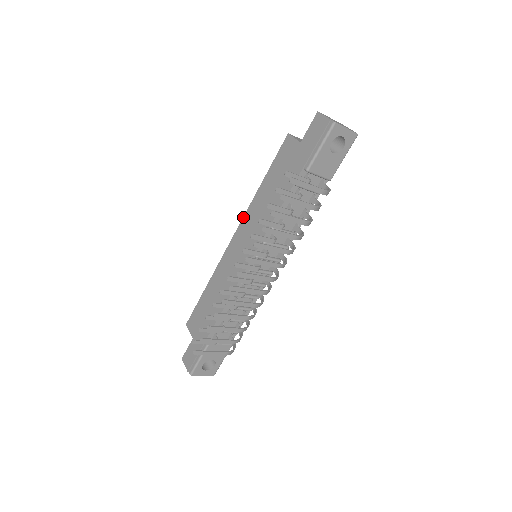
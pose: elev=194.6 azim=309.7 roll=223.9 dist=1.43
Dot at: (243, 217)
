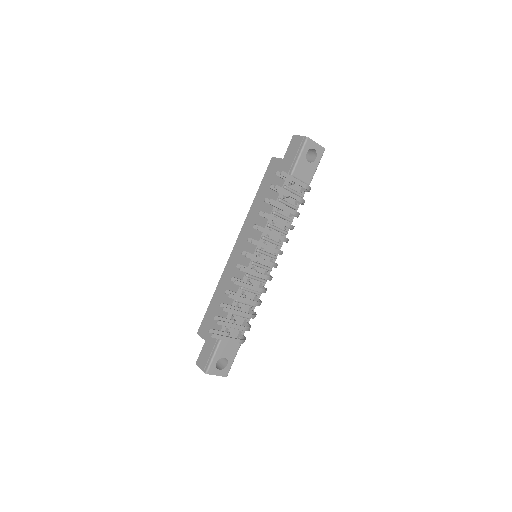
Dot at: (242, 227)
